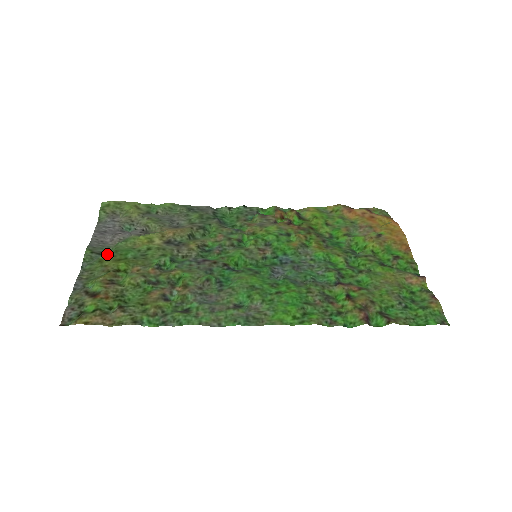
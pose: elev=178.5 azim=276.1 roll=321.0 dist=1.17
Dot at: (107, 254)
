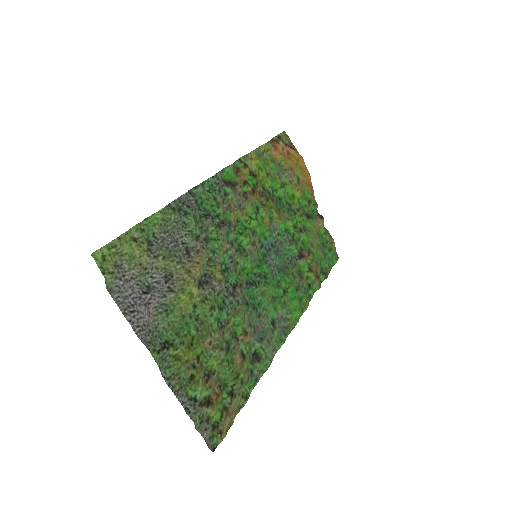
Dot at: (174, 345)
